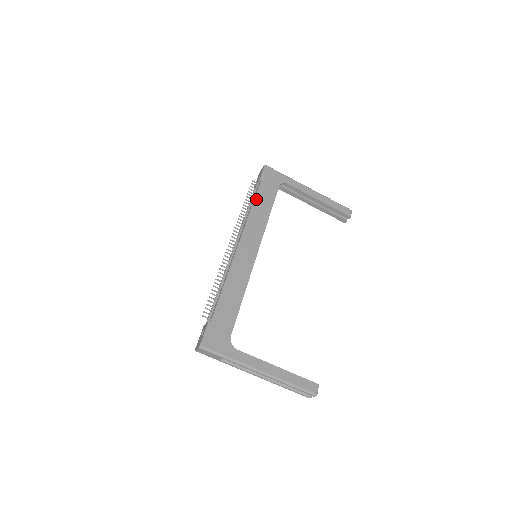
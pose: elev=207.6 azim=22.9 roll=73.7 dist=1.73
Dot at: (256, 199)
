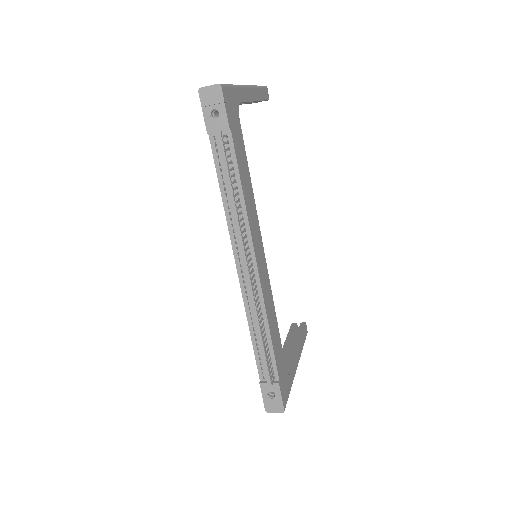
Dot at: (240, 173)
